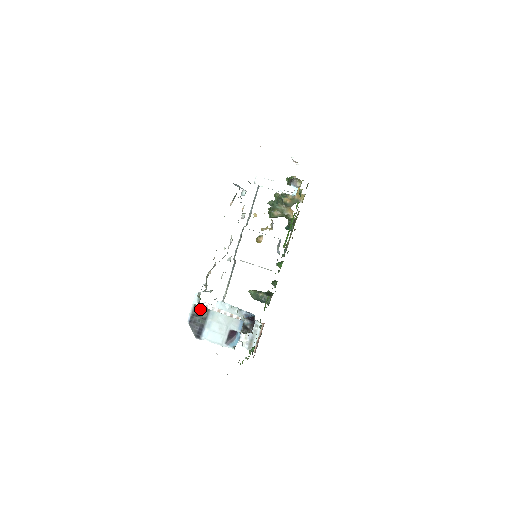
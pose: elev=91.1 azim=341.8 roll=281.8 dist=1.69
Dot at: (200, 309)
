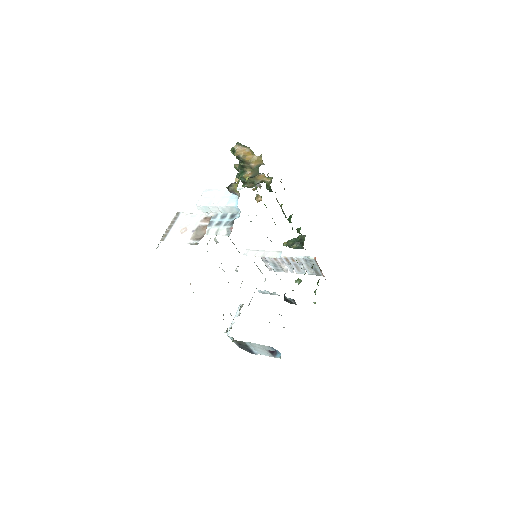
Dot at: (238, 342)
